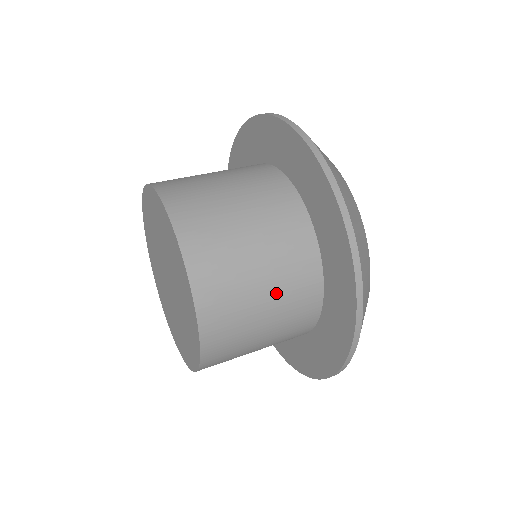
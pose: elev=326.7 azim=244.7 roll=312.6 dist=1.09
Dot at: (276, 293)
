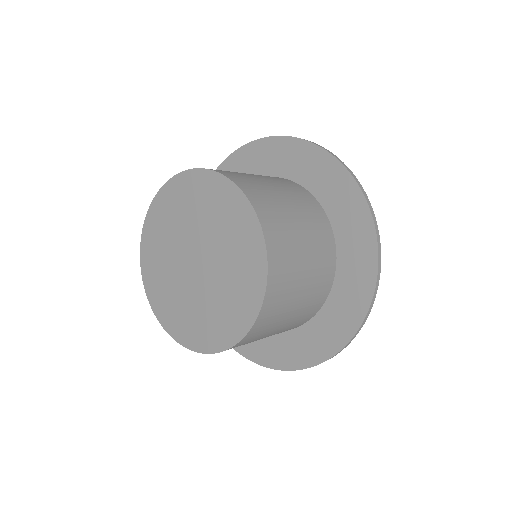
Dot at: (309, 286)
